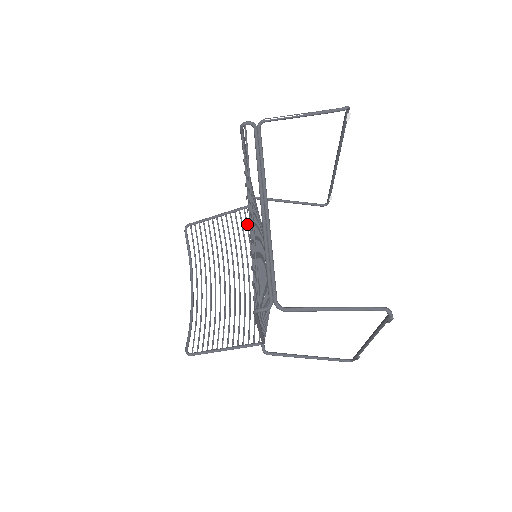
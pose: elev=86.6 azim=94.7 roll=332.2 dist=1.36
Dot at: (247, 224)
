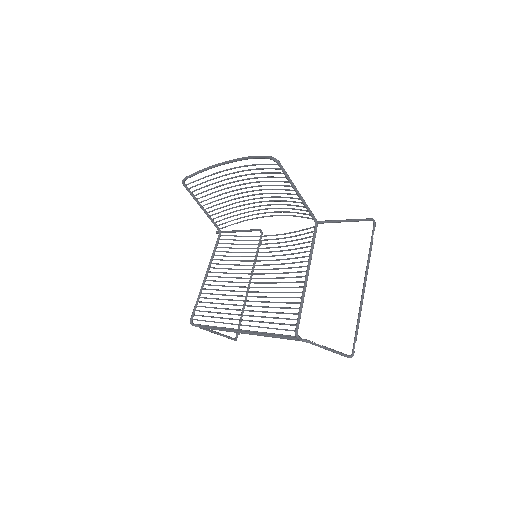
Dot at: occluded
